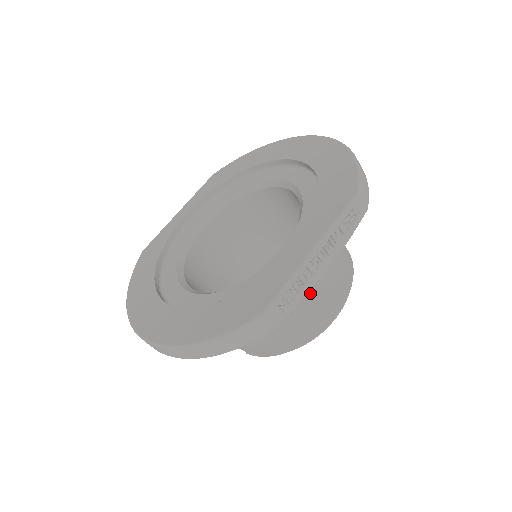
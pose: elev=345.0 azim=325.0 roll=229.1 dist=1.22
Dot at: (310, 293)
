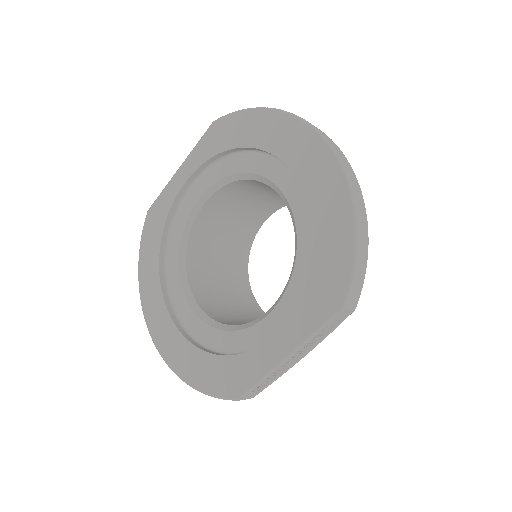
Dot at: occluded
